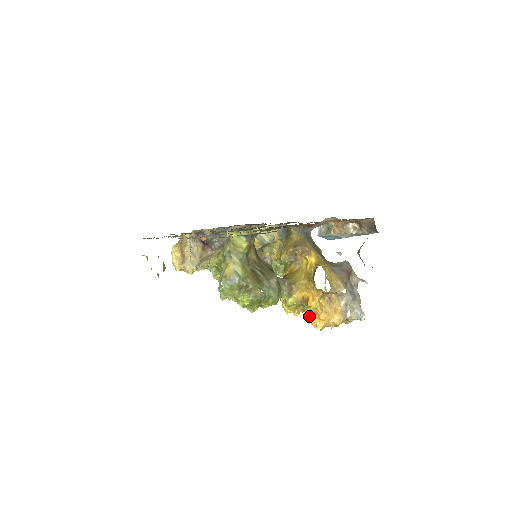
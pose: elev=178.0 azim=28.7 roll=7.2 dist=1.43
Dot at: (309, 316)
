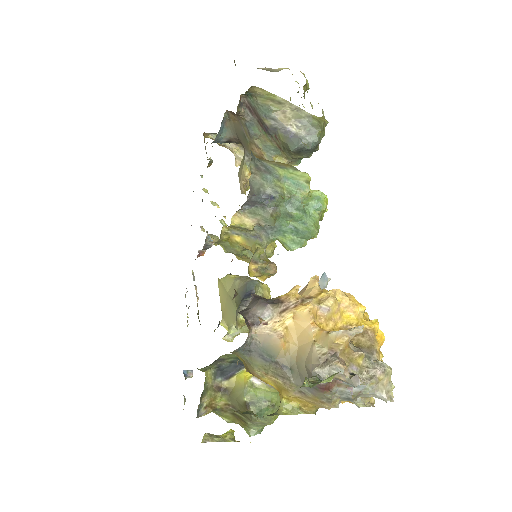
Dot at: occluded
